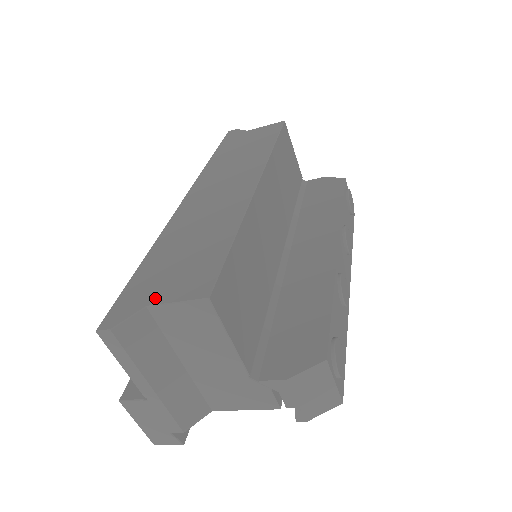
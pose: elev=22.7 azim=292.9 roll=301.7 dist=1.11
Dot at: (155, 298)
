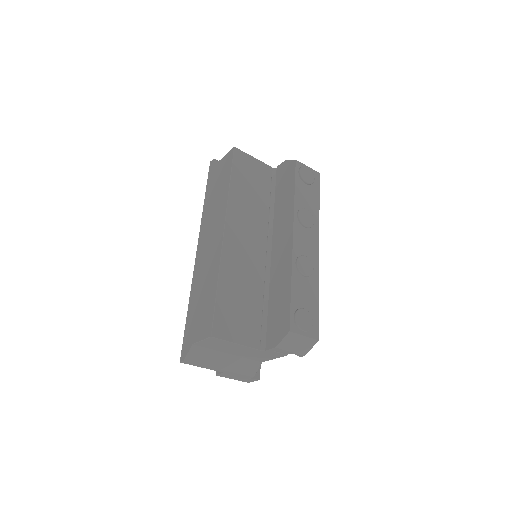
Dot at: (195, 338)
